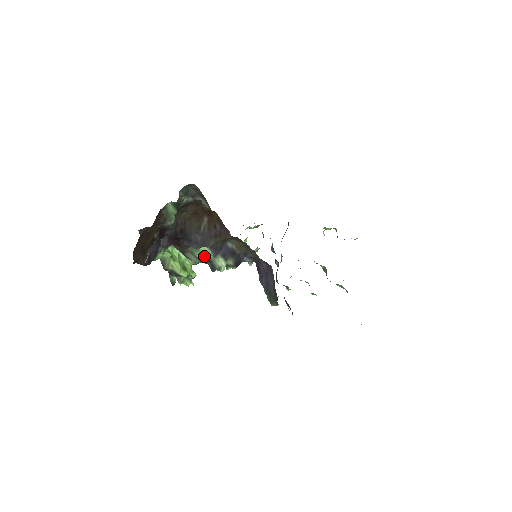
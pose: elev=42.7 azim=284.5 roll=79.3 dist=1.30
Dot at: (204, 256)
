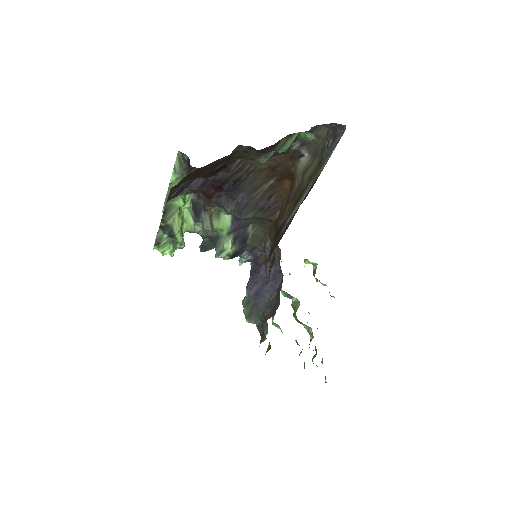
Dot at: (218, 227)
